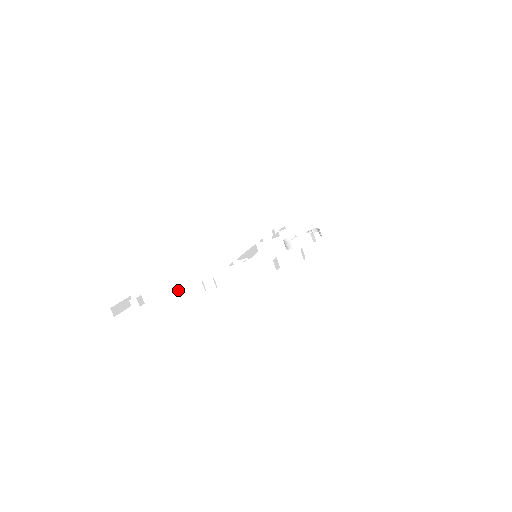
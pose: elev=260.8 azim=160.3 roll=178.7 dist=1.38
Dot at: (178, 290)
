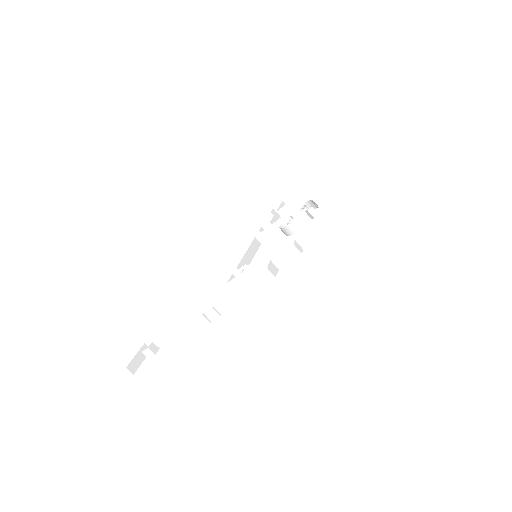
Dot at: (188, 323)
